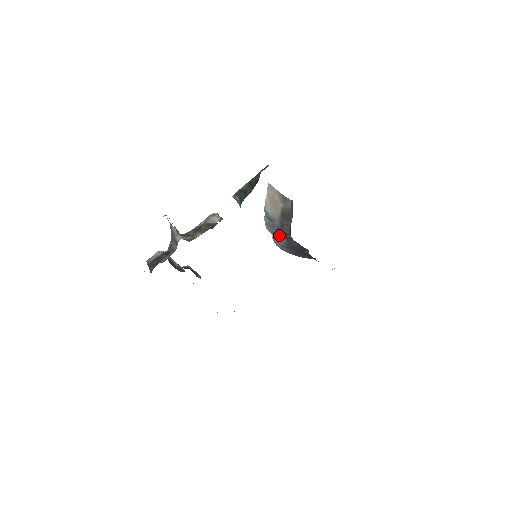
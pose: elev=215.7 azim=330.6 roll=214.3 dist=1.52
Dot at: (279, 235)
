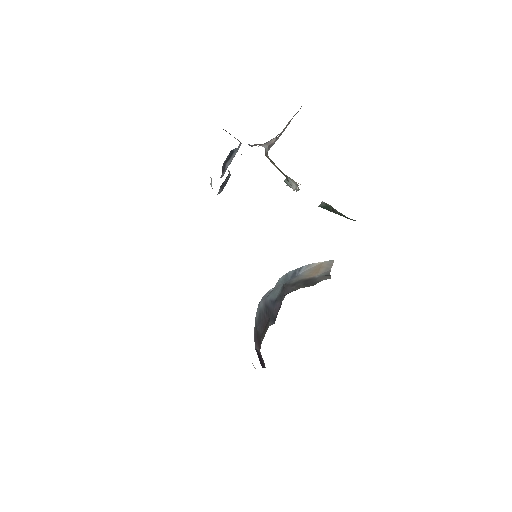
Dot at: (279, 290)
